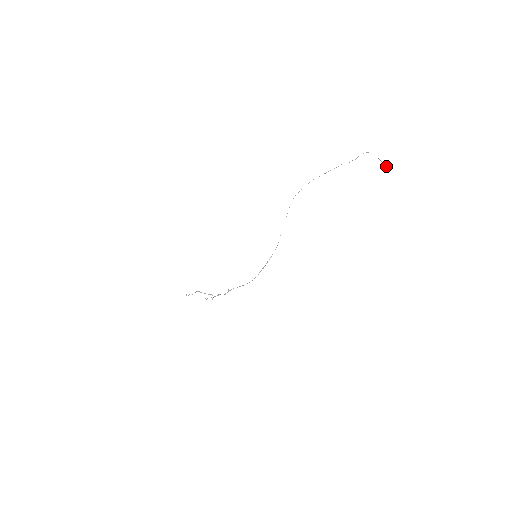
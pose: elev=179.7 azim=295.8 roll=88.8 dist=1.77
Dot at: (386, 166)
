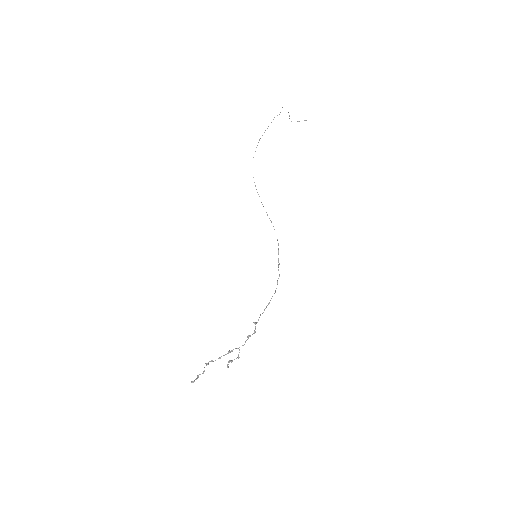
Dot at: occluded
